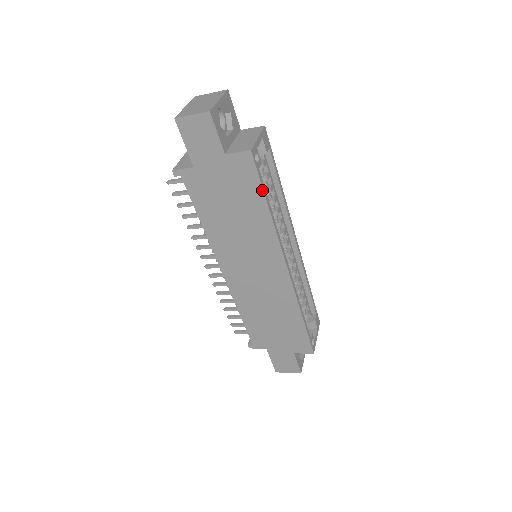
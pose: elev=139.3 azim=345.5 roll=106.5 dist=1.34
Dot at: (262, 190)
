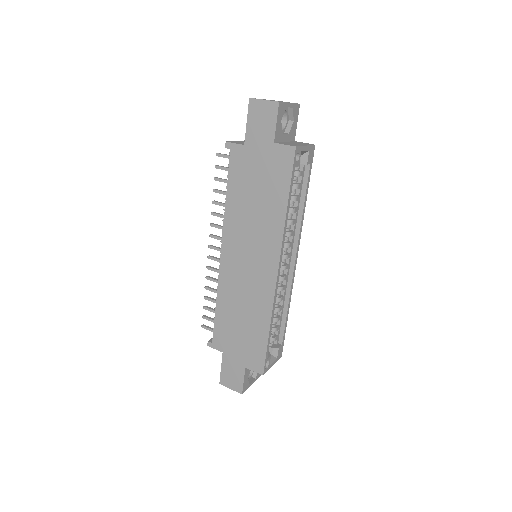
Dot at: (289, 186)
